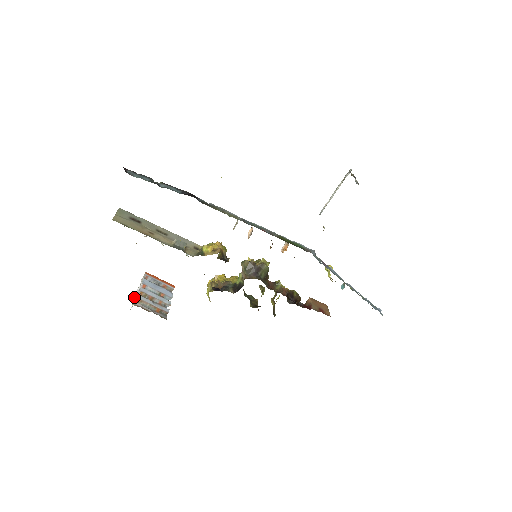
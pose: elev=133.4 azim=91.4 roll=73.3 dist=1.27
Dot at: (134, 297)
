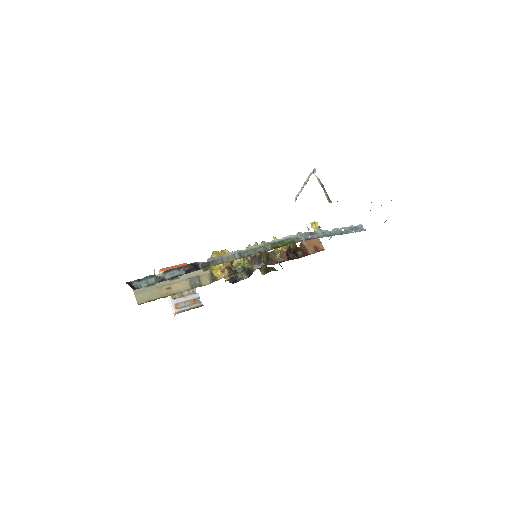
Dot at: (169, 302)
